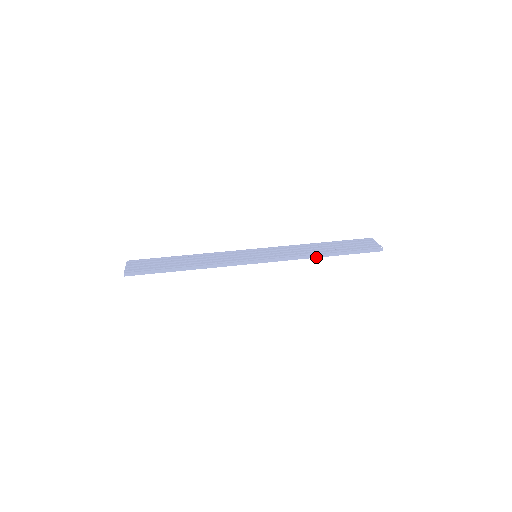
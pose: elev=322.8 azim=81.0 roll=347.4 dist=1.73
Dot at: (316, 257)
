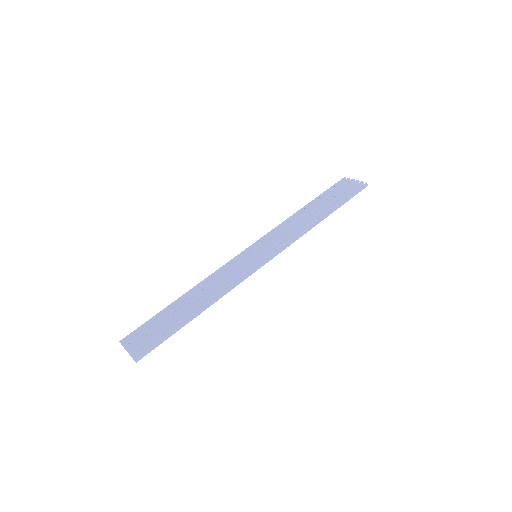
Dot at: (315, 225)
